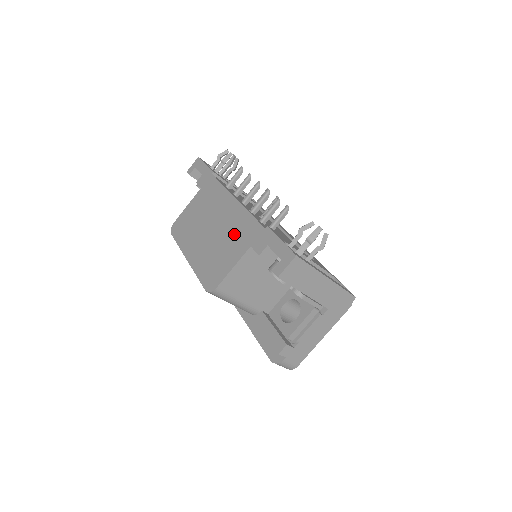
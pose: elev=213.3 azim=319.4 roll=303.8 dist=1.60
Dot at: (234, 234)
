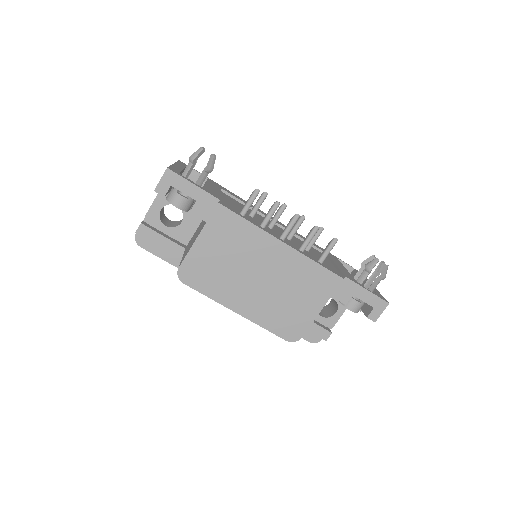
Dot at: (302, 285)
